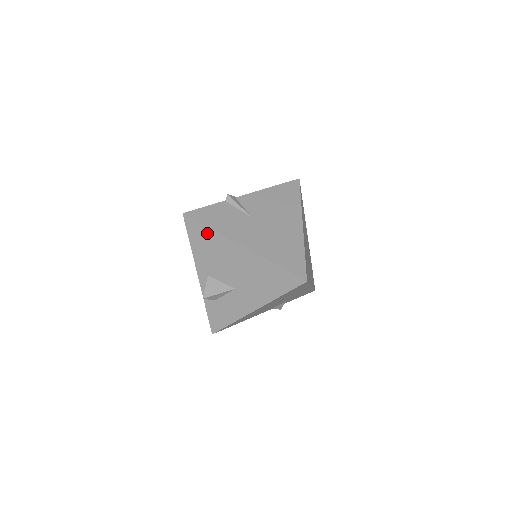
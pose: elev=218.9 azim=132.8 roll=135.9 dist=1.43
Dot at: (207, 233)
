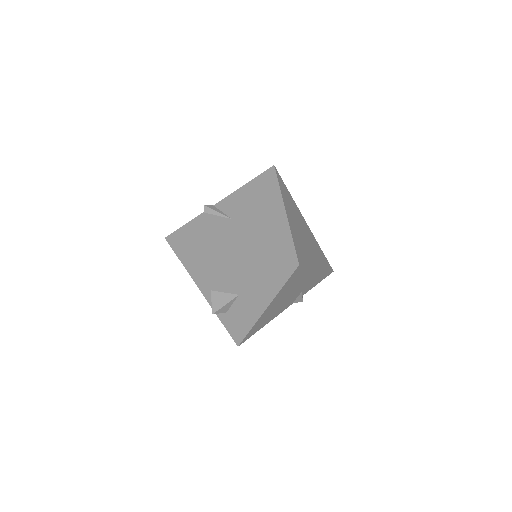
Dot at: (193, 249)
